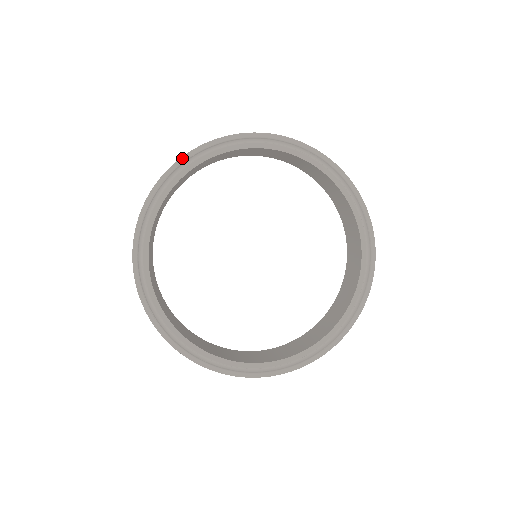
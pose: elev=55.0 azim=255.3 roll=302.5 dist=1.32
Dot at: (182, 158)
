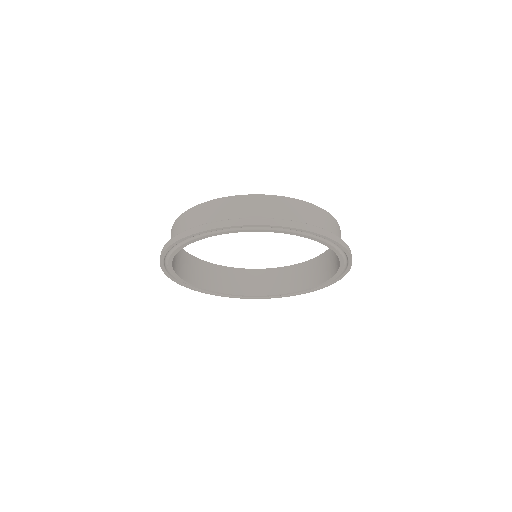
Dot at: (171, 246)
